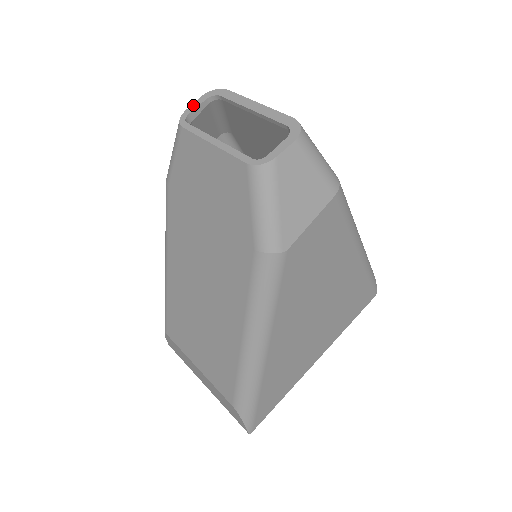
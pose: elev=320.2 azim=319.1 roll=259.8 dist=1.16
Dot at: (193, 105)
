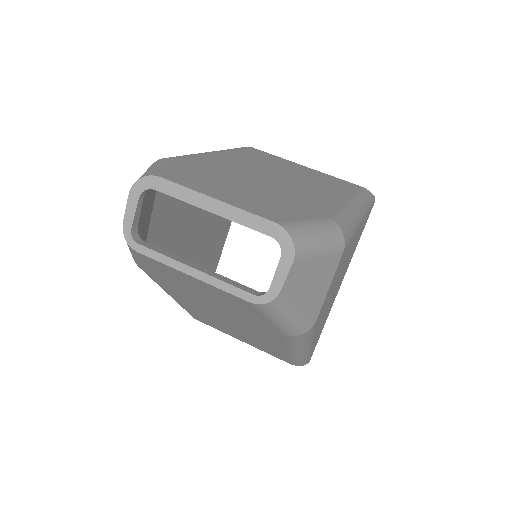
Dot at: (128, 211)
